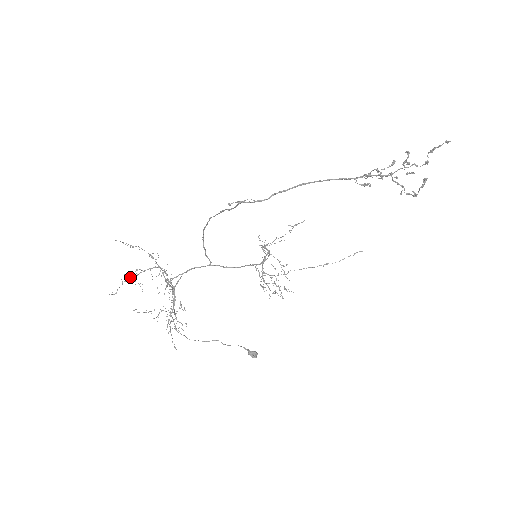
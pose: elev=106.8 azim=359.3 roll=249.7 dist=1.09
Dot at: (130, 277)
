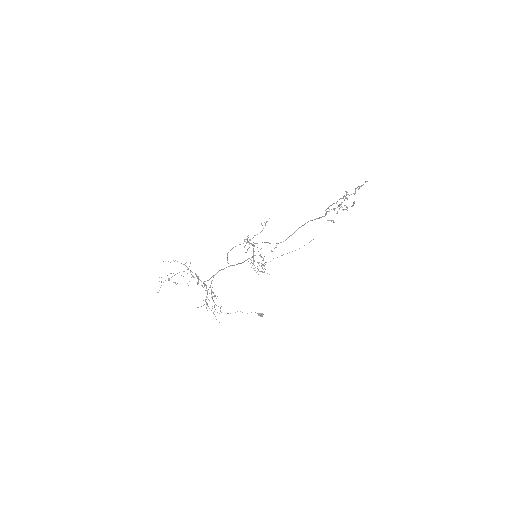
Dot at: occluded
